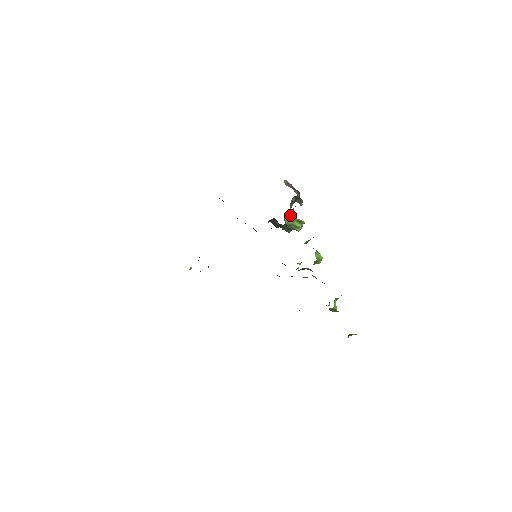
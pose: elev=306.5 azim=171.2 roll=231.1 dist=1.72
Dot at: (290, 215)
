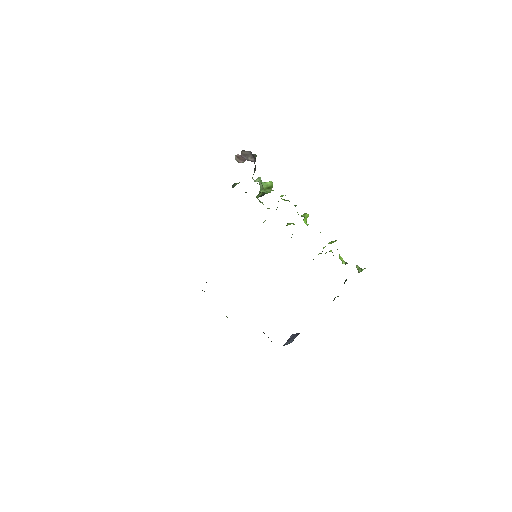
Dot at: (260, 192)
